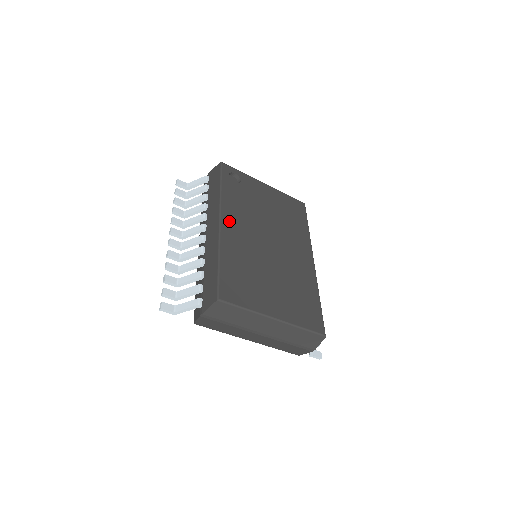
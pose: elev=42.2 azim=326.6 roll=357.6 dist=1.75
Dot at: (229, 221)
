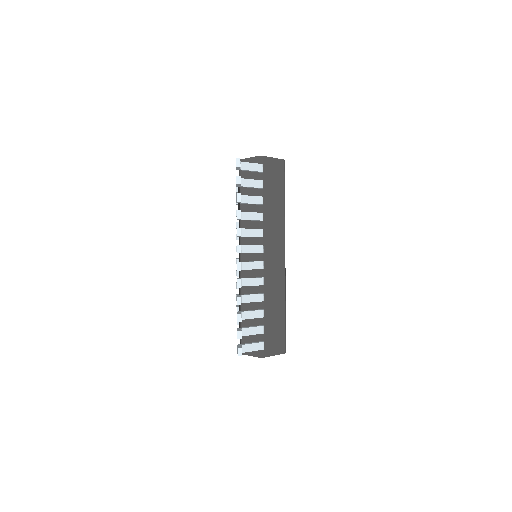
Dot at: occluded
